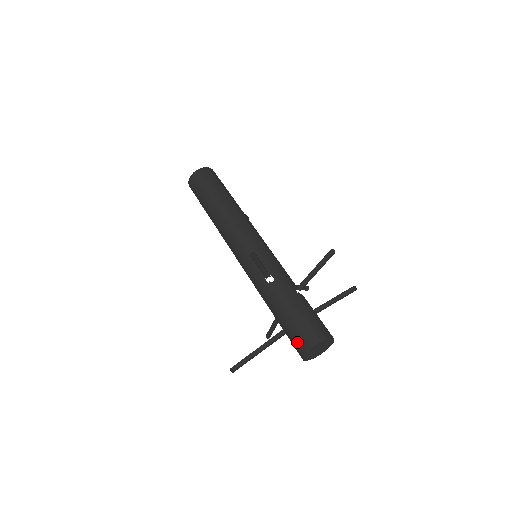
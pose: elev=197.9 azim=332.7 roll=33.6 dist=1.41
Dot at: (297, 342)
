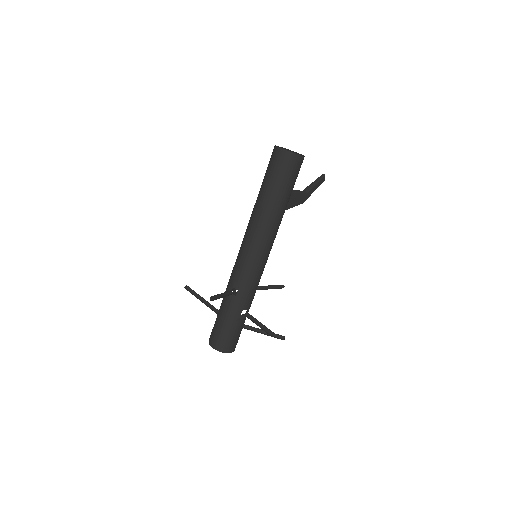
Dot at: (212, 334)
